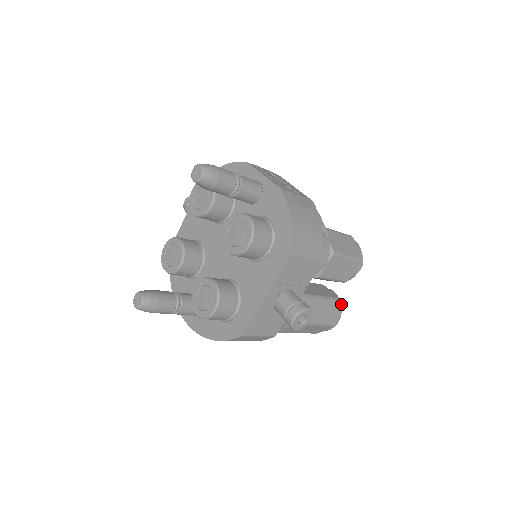
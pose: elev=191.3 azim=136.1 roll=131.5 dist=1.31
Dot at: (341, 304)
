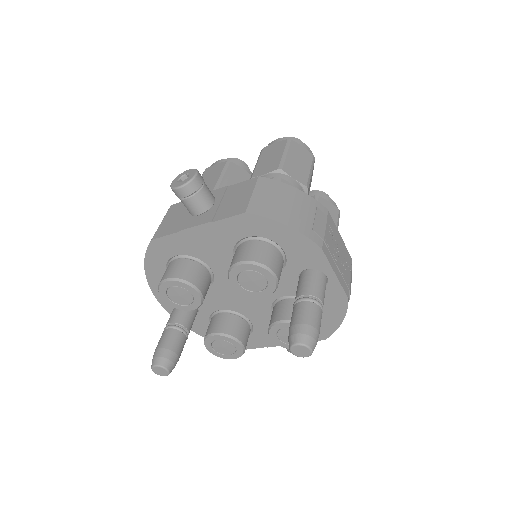
Dot at: occluded
